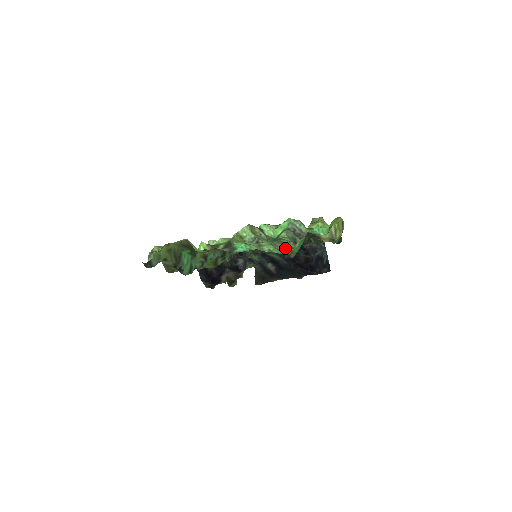
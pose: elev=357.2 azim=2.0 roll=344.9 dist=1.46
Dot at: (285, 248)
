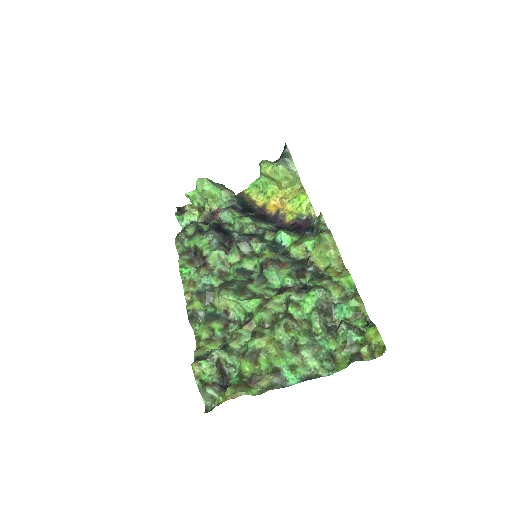
Dot at: (325, 353)
